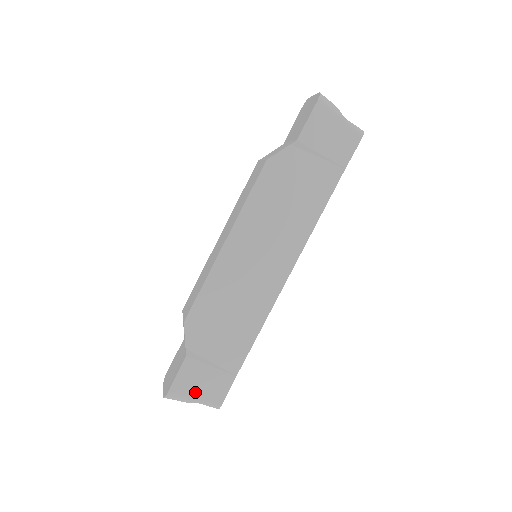
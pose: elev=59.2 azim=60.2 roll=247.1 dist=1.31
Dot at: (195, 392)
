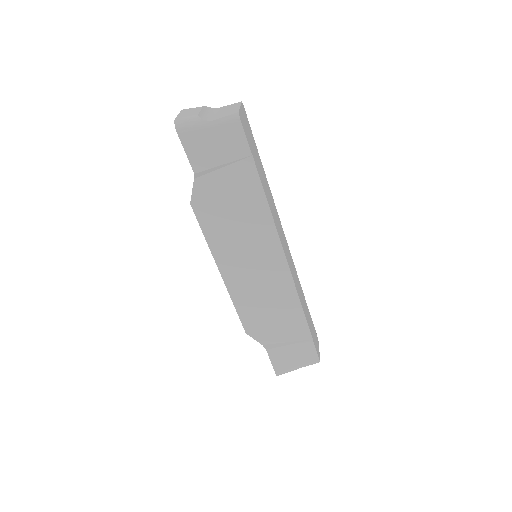
Dot at: (293, 364)
